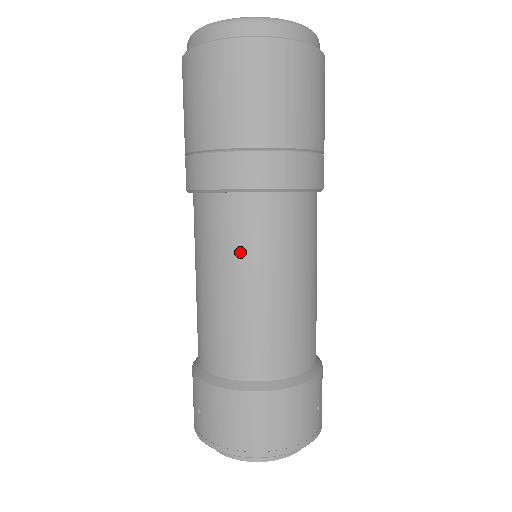
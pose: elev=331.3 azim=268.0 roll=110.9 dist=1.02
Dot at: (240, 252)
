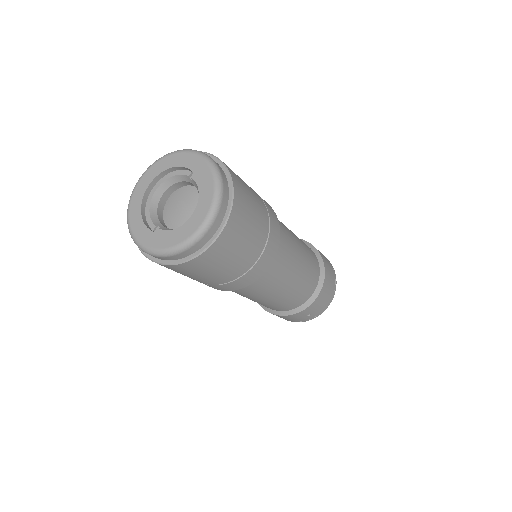
Dot at: occluded
